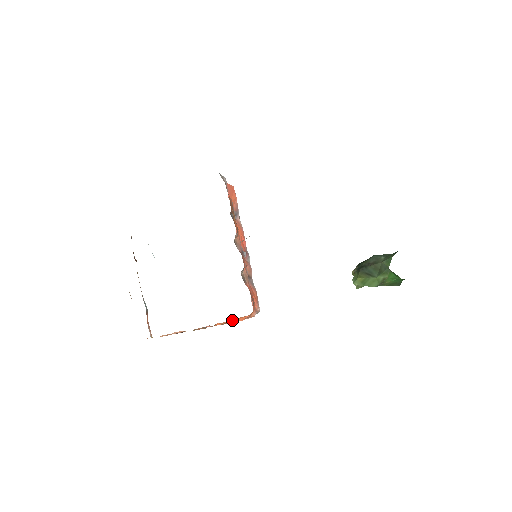
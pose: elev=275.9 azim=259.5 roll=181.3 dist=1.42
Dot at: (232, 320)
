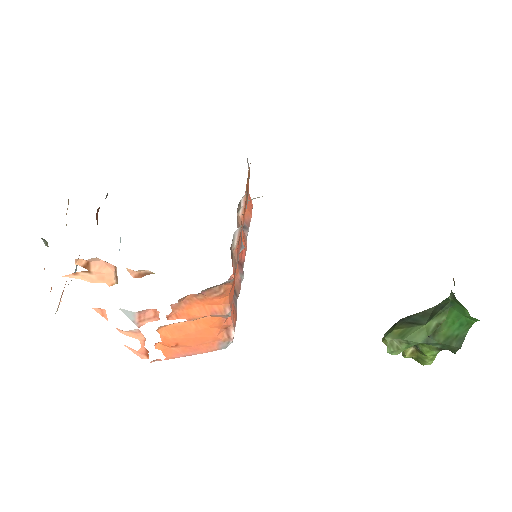
Dot at: (191, 303)
